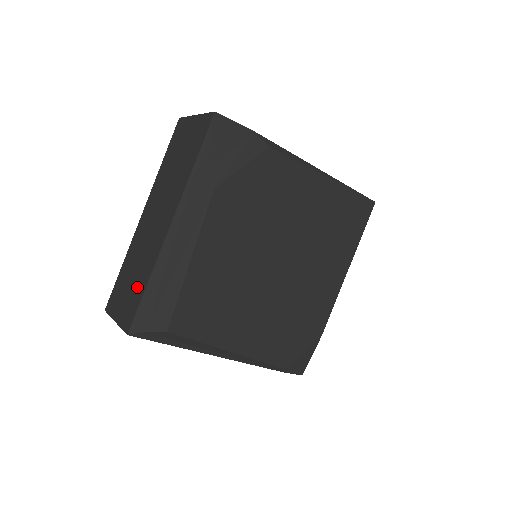
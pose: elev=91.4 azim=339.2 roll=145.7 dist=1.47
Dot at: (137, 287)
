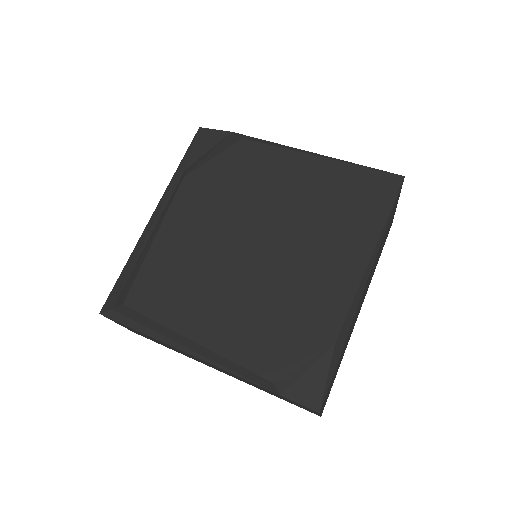
Dot at: occluded
